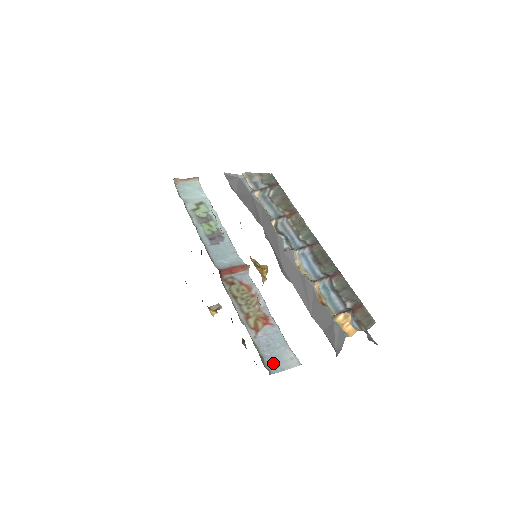
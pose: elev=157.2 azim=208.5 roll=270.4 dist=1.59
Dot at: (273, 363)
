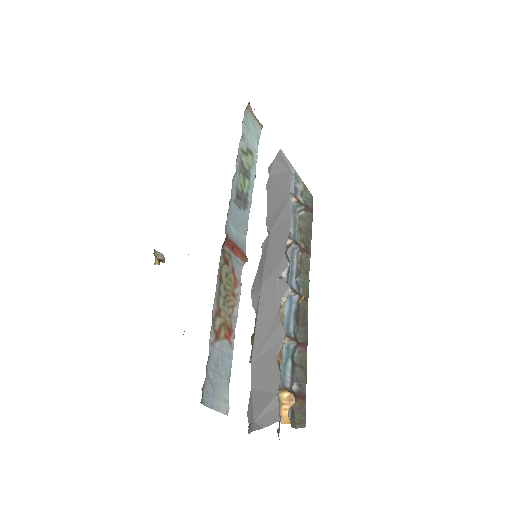
Dot at: (210, 391)
